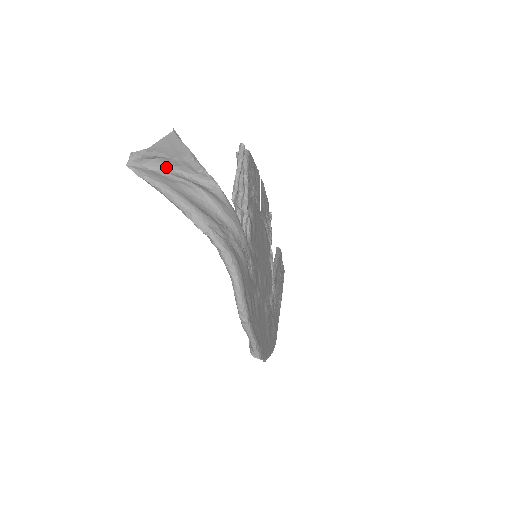
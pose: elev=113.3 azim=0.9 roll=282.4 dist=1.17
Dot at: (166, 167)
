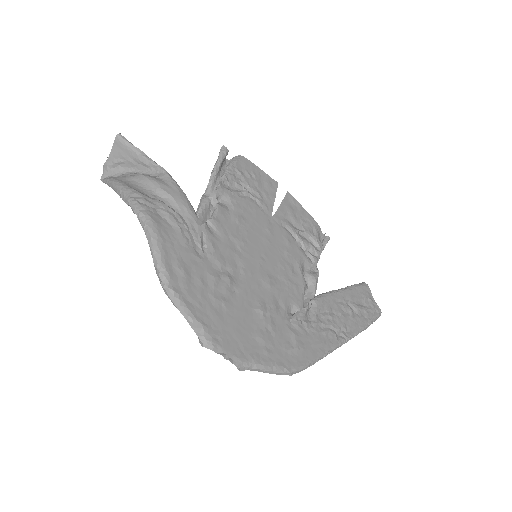
Dot at: (127, 171)
